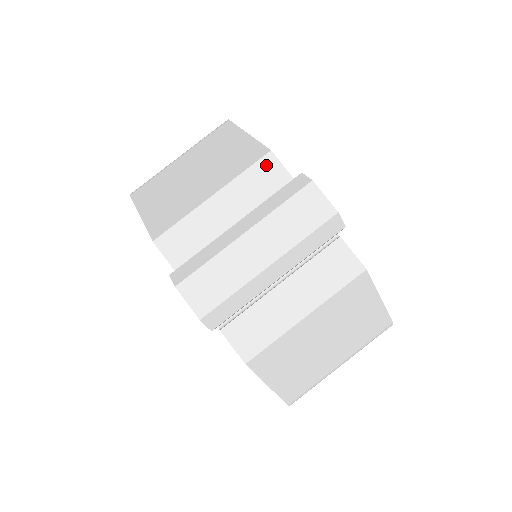
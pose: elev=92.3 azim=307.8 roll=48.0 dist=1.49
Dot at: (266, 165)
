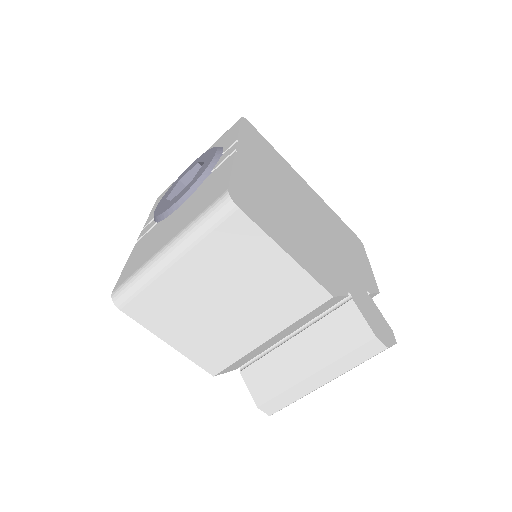
Dot at: (325, 305)
